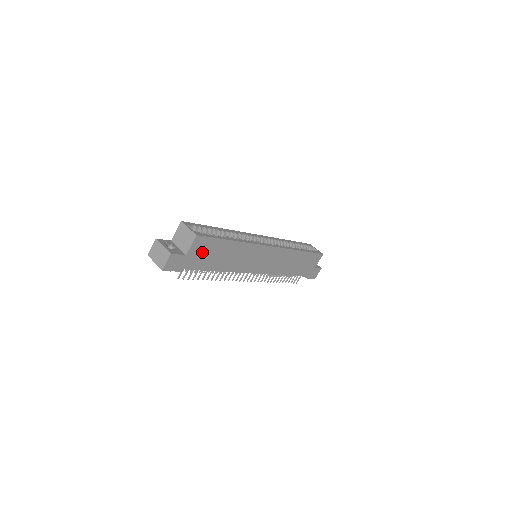
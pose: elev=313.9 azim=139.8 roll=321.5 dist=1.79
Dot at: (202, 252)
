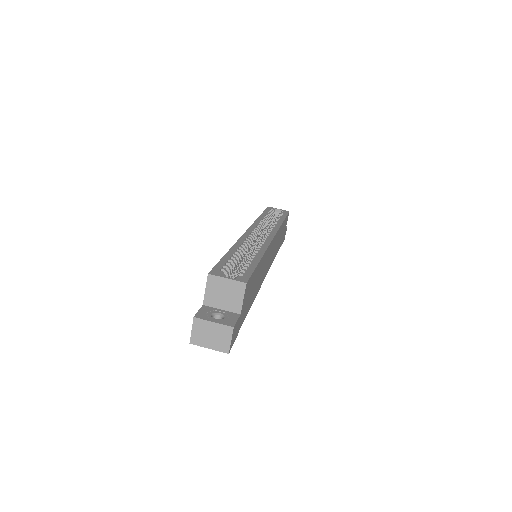
Dot at: (247, 297)
